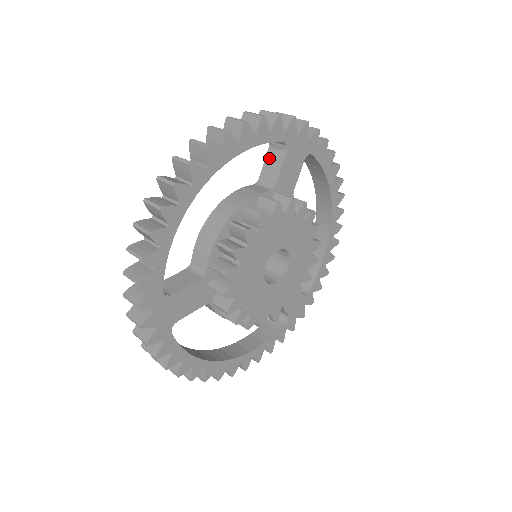
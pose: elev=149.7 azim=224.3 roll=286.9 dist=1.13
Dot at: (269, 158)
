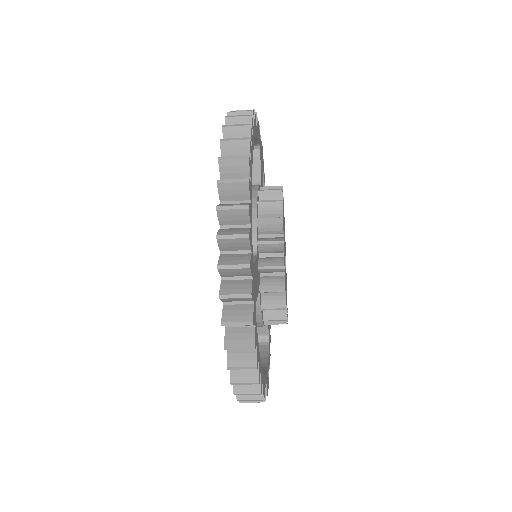
Dot at: occluded
